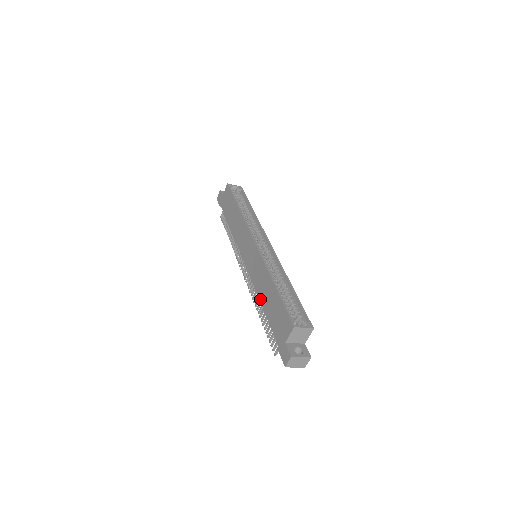
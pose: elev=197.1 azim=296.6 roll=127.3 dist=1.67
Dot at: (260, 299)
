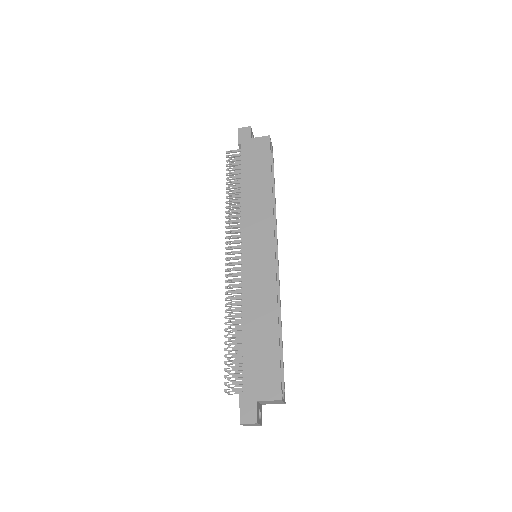
Dot at: (245, 319)
